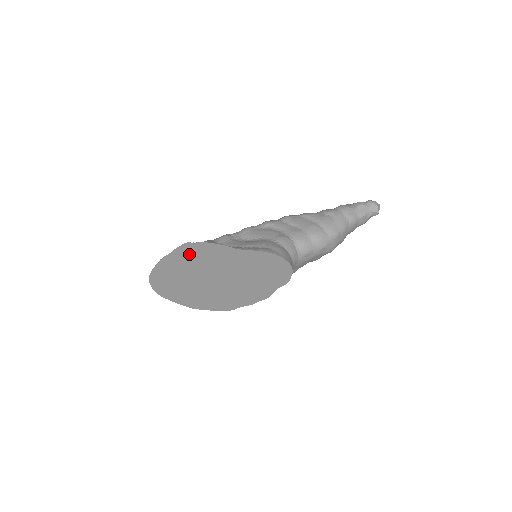
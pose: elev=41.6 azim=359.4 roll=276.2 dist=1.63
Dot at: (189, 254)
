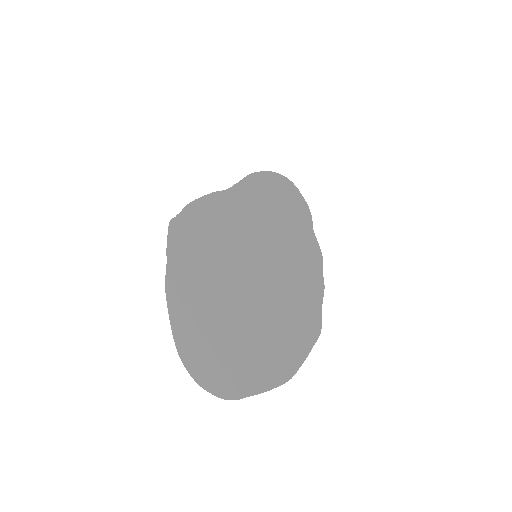
Dot at: (189, 245)
